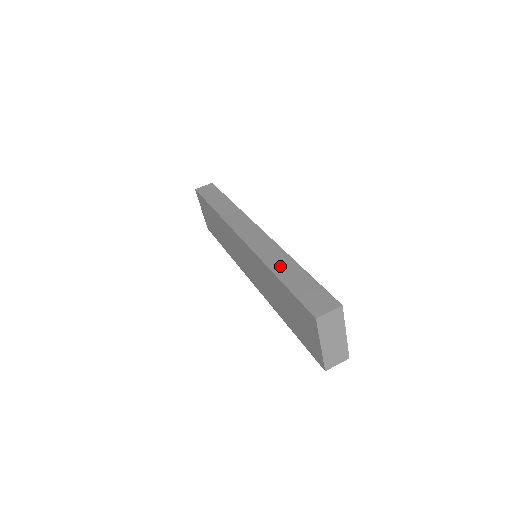
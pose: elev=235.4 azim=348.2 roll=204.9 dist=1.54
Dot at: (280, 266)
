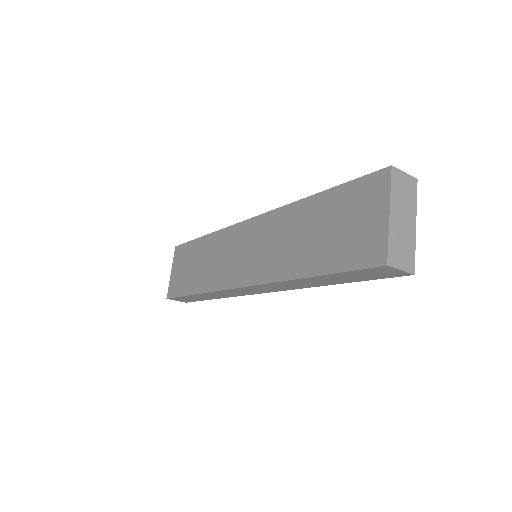
Dot at: occluded
